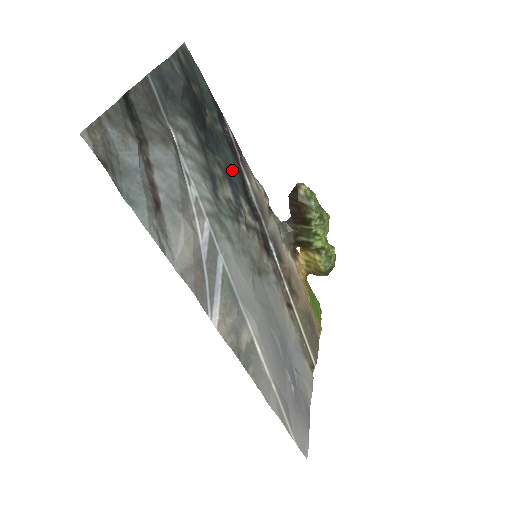
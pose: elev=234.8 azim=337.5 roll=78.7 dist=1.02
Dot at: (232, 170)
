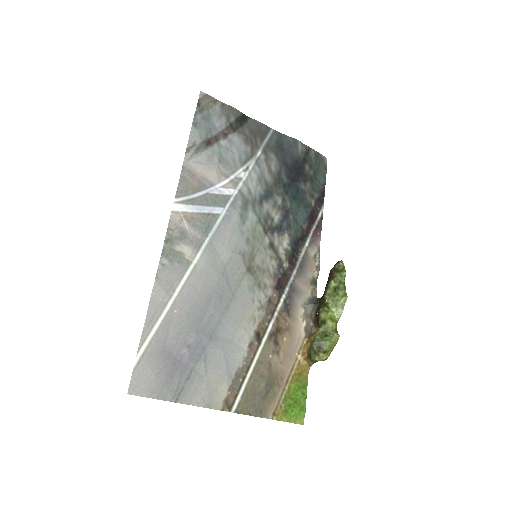
Dot at: (296, 219)
